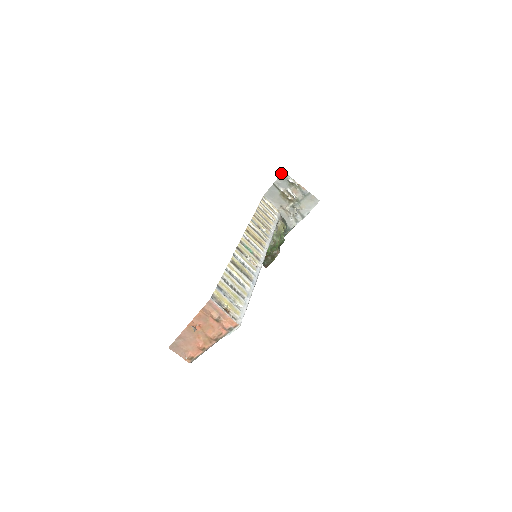
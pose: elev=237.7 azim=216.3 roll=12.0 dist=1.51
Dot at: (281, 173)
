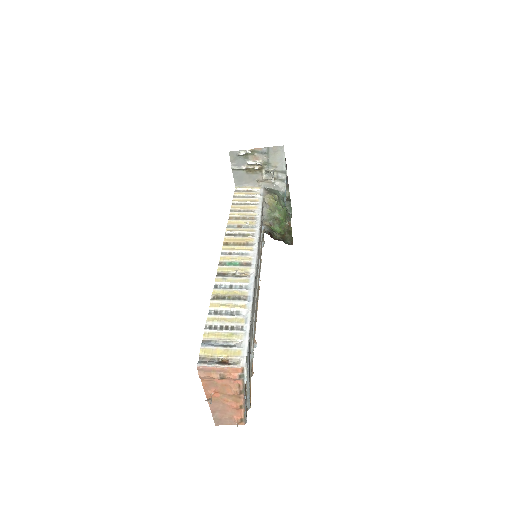
Dot at: occluded
